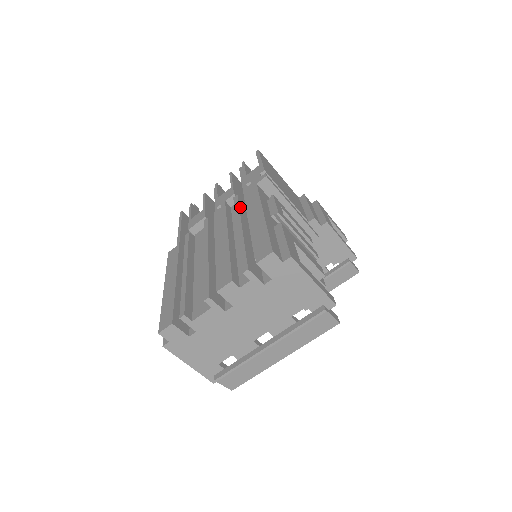
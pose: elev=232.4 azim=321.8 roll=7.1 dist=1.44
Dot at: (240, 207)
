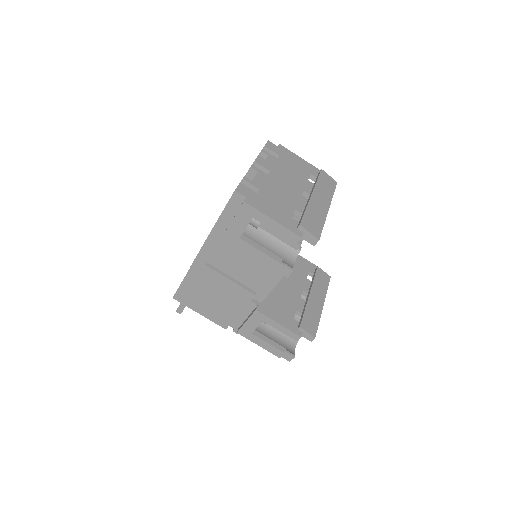
Dot at: occluded
